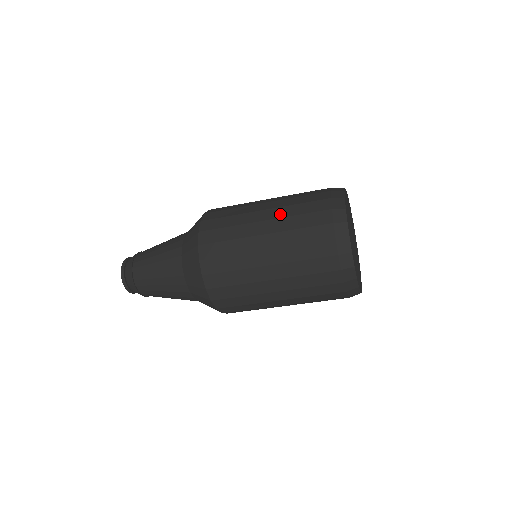
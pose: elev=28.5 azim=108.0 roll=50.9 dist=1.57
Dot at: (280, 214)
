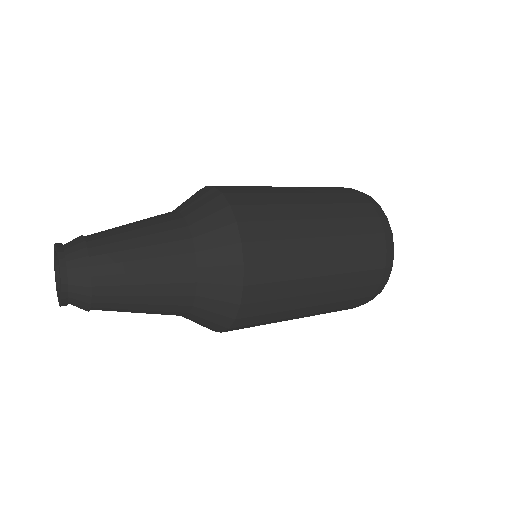
Dot at: (336, 286)
